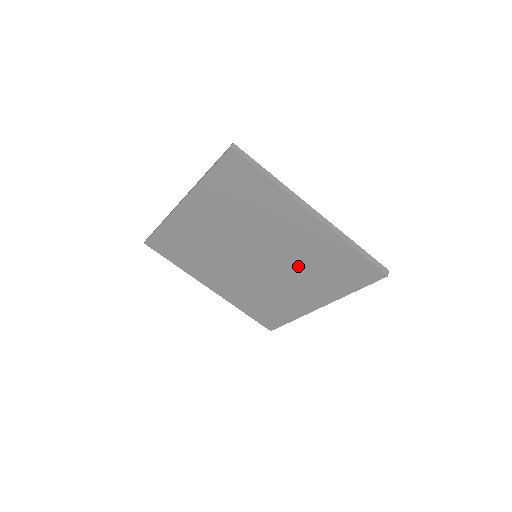
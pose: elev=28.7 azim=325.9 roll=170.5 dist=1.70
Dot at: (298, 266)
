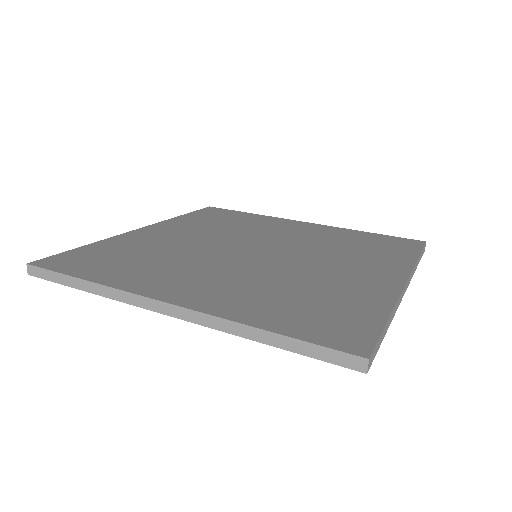
Dot at: occluded
